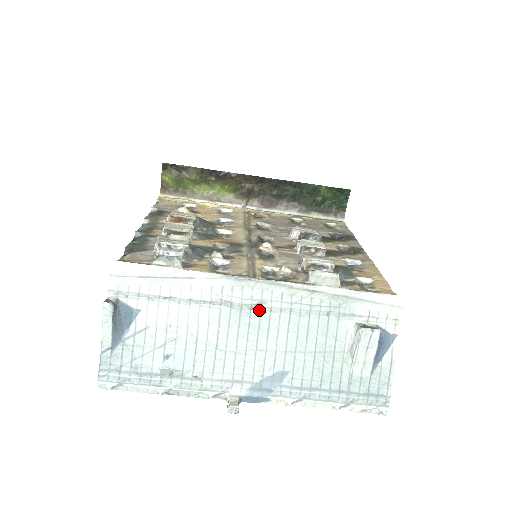
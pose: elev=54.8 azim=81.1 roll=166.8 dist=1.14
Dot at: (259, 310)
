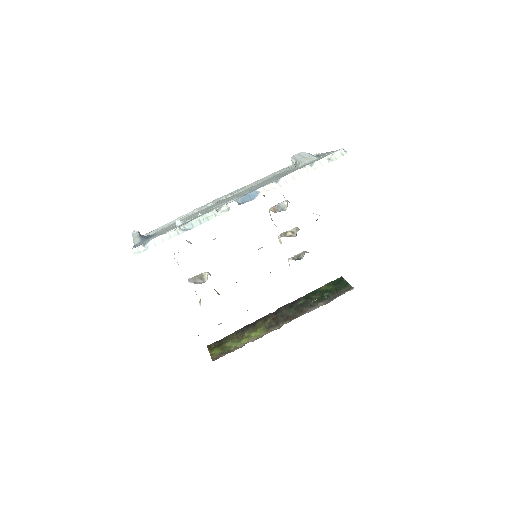
Dot at: occluded
